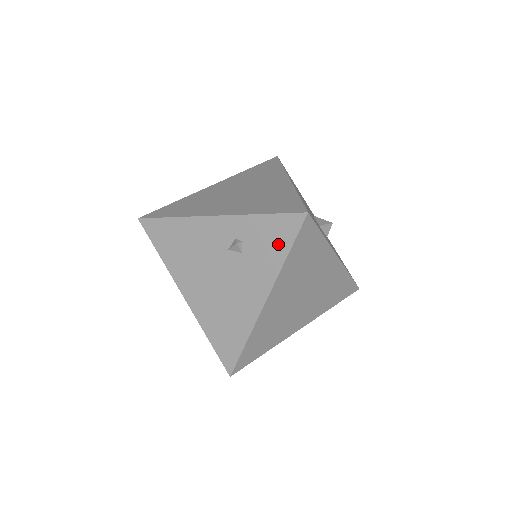
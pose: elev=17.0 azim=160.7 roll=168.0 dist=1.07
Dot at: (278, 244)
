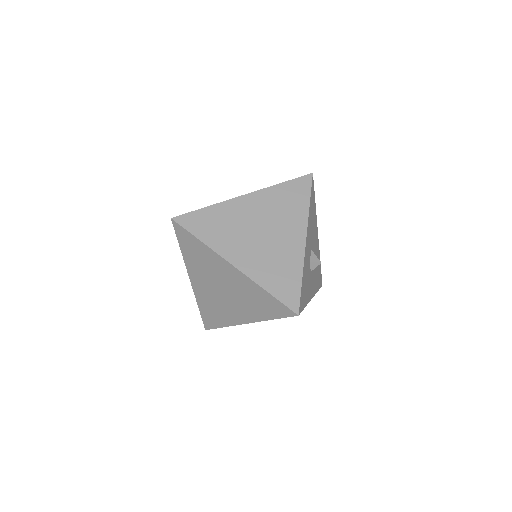
Dot at: occluded
